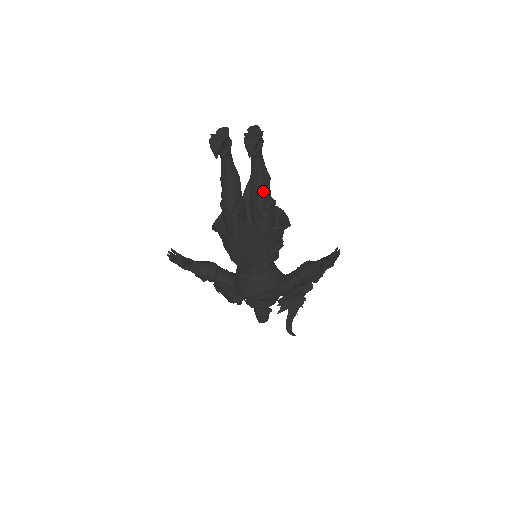
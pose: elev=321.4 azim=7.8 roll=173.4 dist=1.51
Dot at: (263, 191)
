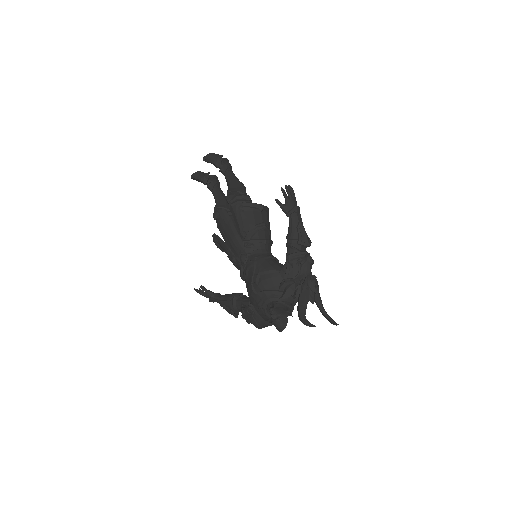
Dot at: (232, 189)
